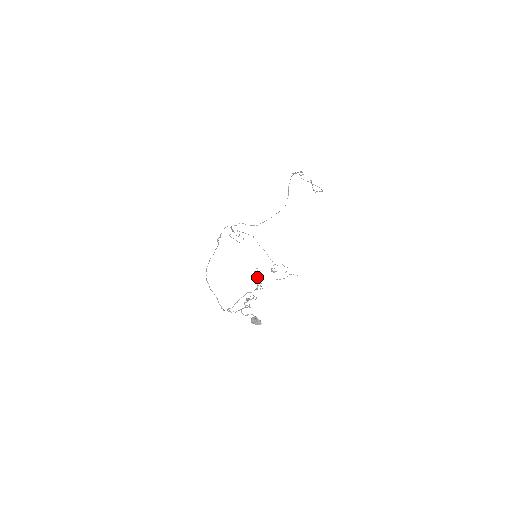
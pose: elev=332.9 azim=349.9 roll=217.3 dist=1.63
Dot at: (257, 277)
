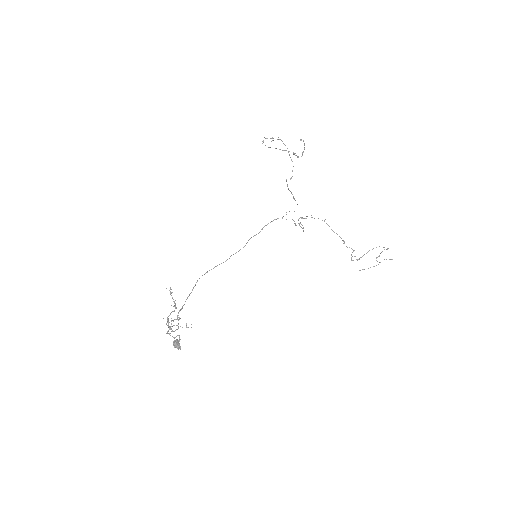
Dot at: (170, 294)
